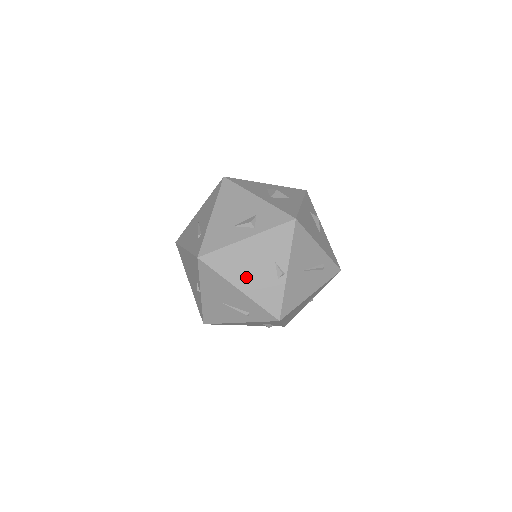
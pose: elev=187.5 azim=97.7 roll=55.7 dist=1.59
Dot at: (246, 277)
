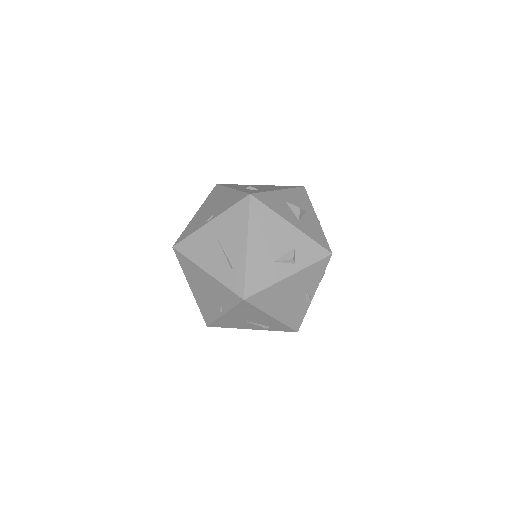
Dot at: (281, 307)
